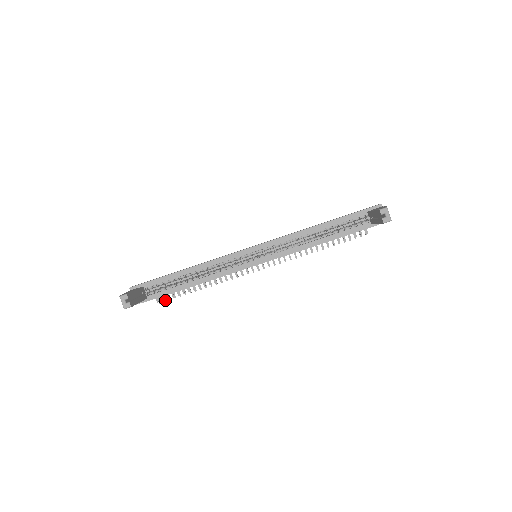
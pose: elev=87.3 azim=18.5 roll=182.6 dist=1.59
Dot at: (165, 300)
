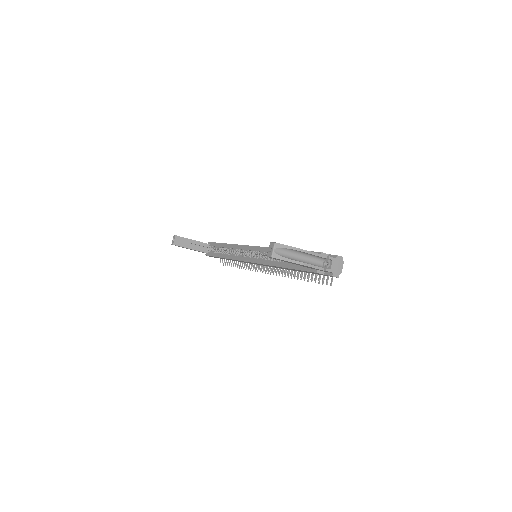
Dot at: occluded
